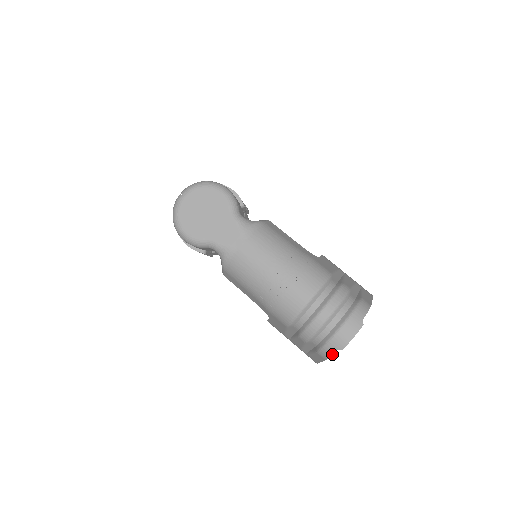
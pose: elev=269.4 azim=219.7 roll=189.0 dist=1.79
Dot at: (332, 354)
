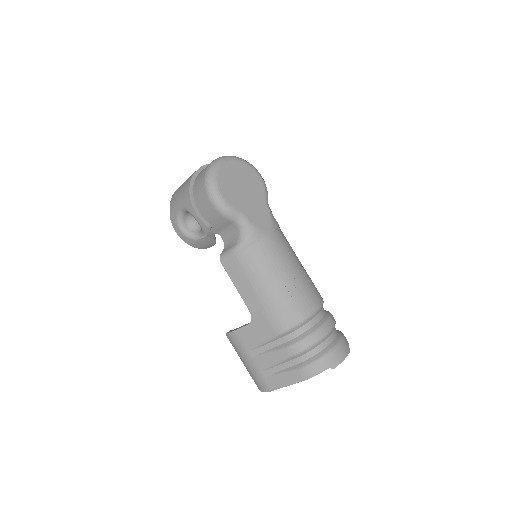
Dot at: (320, 372)
